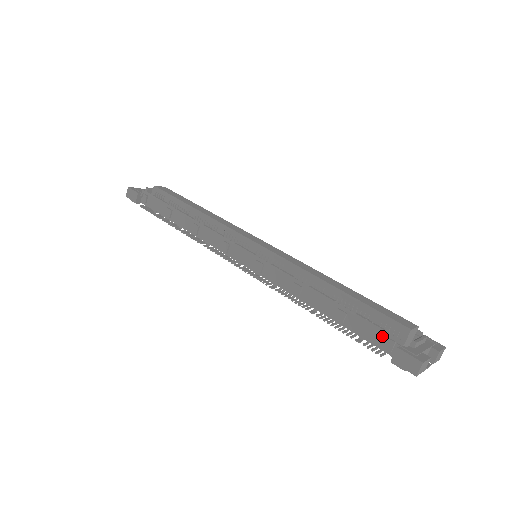
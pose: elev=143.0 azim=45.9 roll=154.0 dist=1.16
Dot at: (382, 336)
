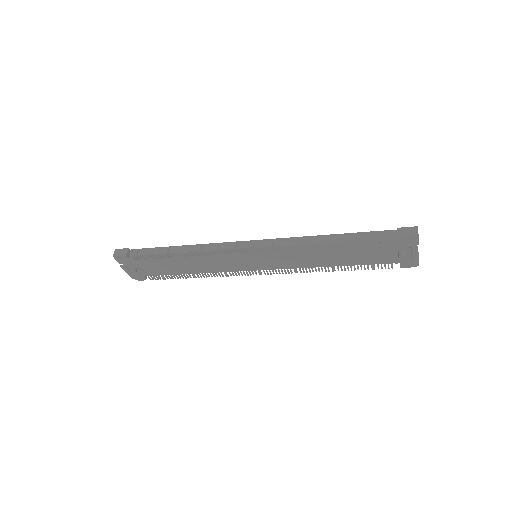
Dot at: (383, 233)
